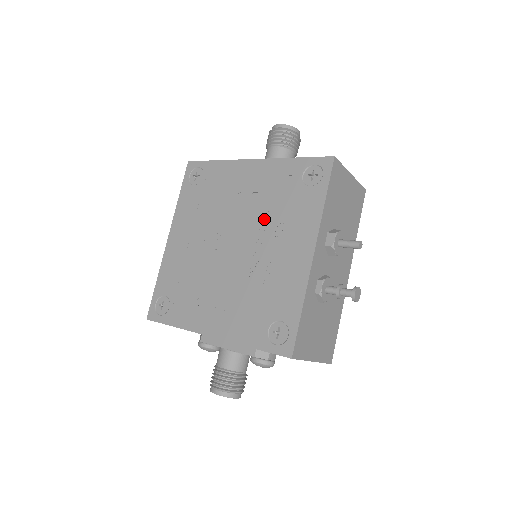
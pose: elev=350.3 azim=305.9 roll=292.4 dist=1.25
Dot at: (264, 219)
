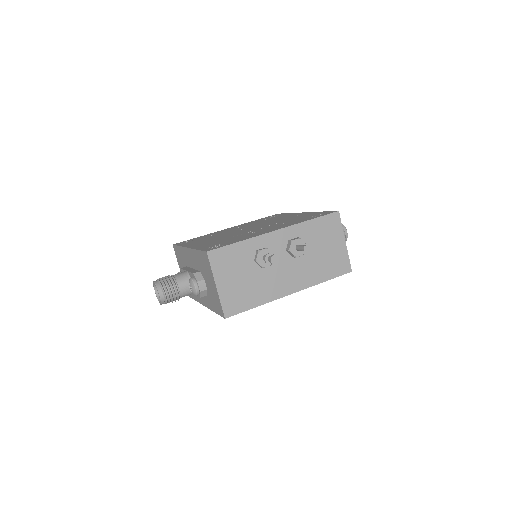
Dot at: occluded
